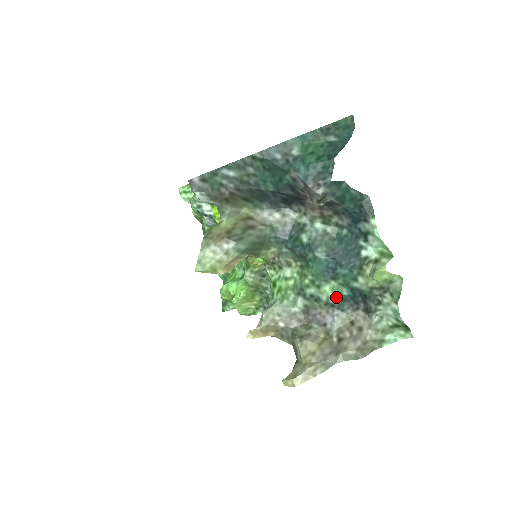
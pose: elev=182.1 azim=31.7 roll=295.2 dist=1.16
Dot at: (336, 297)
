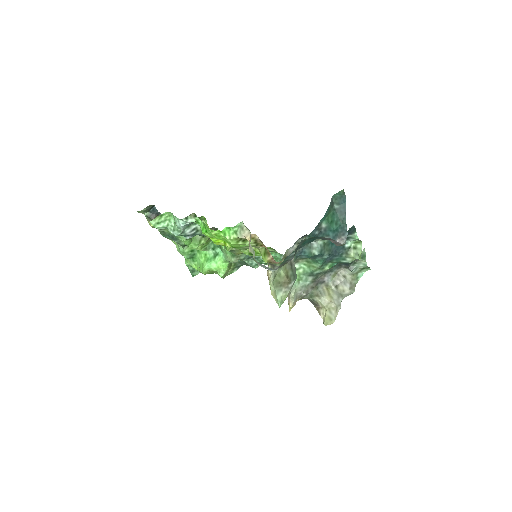
Dot at: (330, 268)
